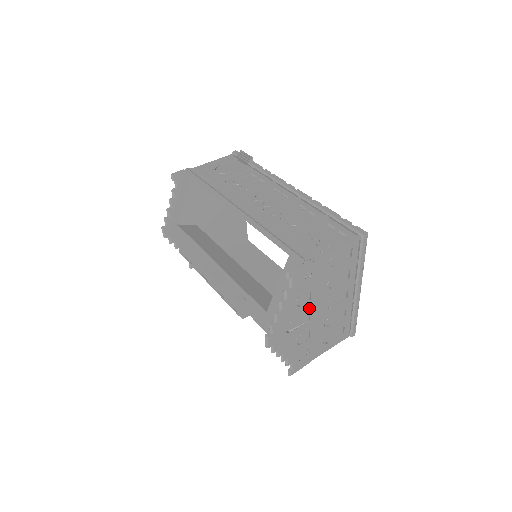
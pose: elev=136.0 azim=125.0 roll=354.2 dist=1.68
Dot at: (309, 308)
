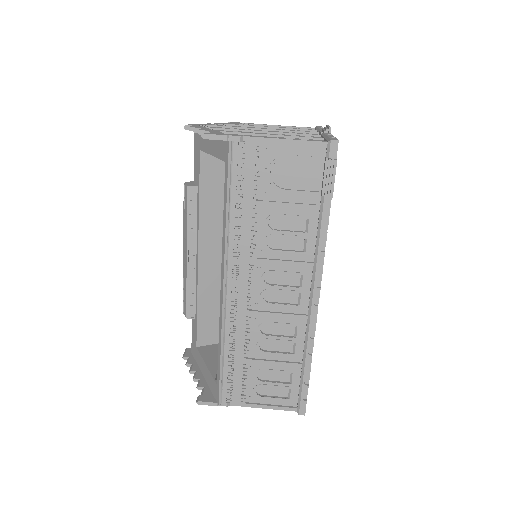
Dot at: occluded
